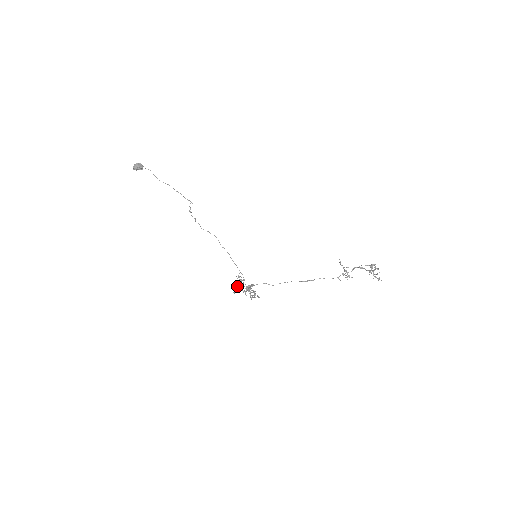
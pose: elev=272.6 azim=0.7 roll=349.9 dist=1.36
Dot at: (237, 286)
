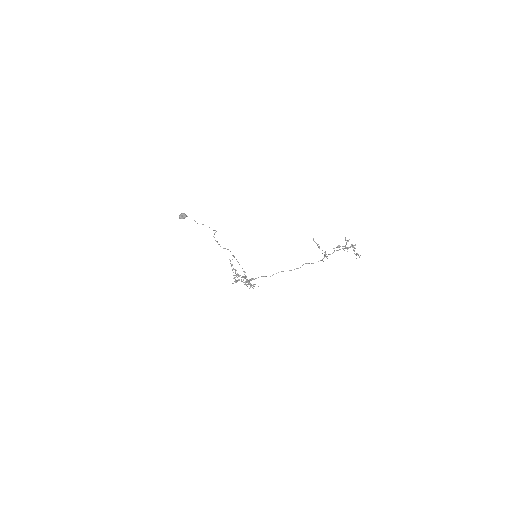
Dot at: (238, 279)
